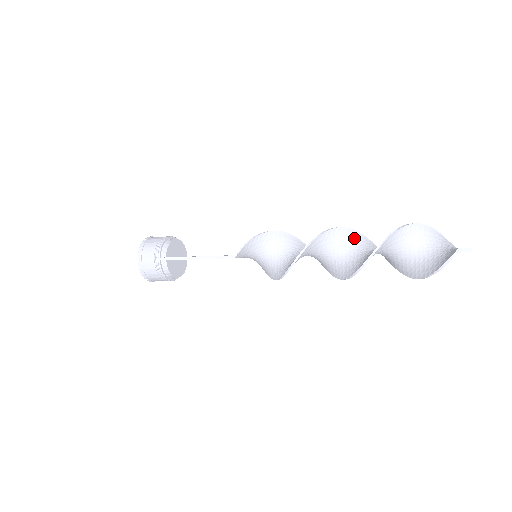
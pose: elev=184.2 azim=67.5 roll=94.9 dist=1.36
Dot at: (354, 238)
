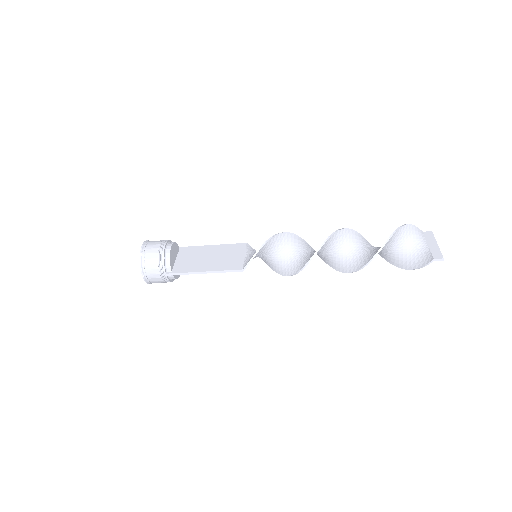
Dot at: (344, 237)
